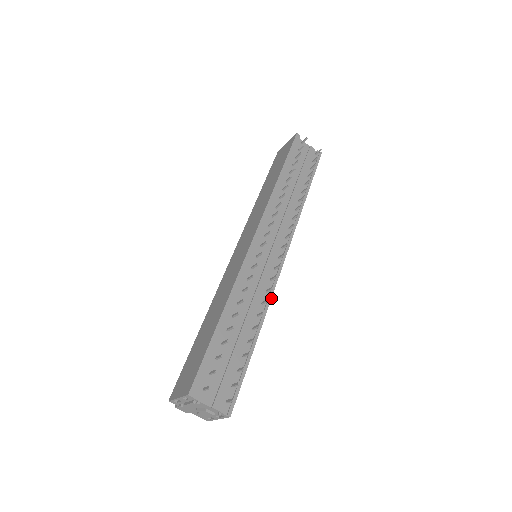
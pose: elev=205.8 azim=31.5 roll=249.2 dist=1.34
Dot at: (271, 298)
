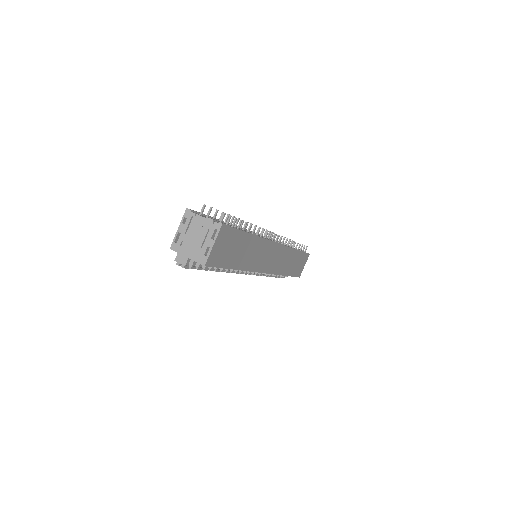
Dot at: (265, 238)
